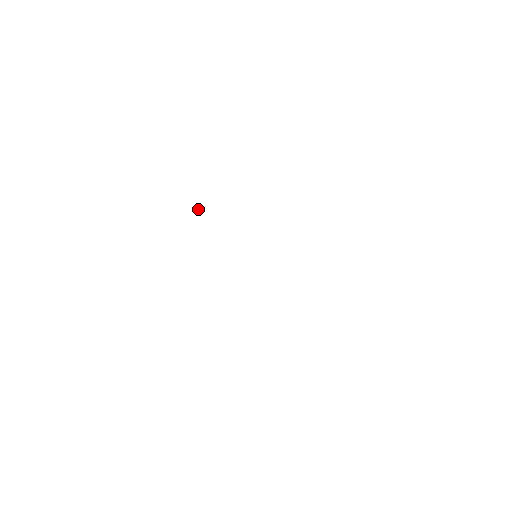
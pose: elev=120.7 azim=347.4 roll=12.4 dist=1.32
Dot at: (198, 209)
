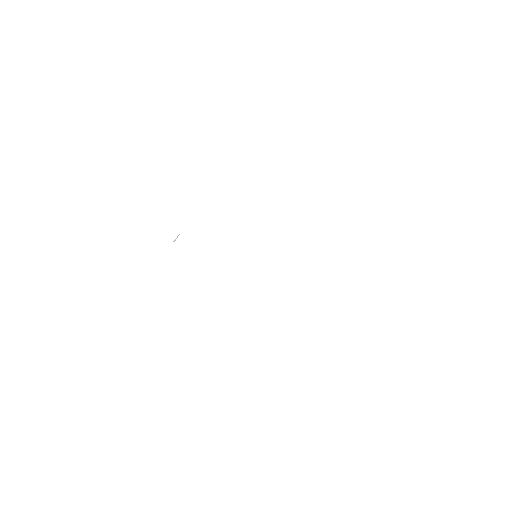
Dot at: (174, 240)
